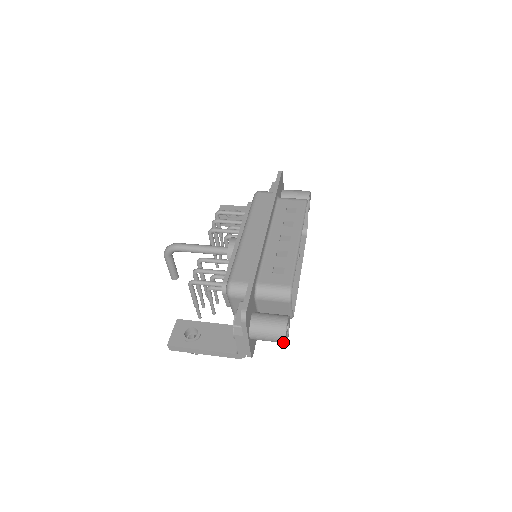
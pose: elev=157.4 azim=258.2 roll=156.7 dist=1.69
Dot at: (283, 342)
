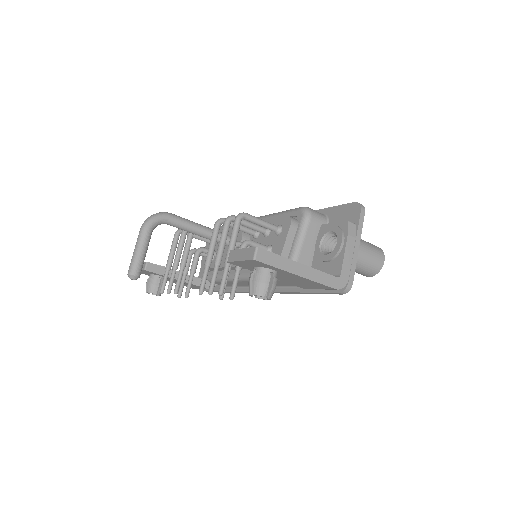
Dot at: (381, 264)
